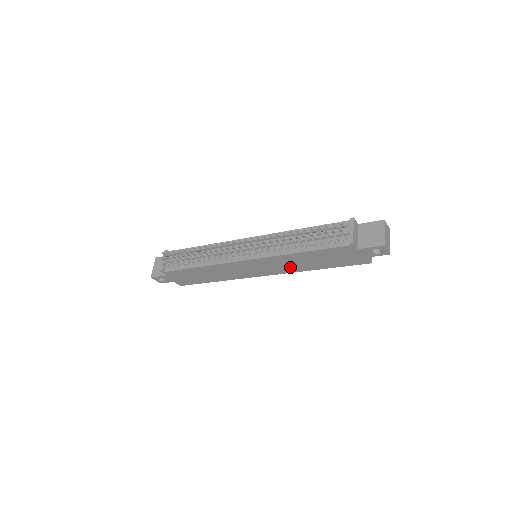
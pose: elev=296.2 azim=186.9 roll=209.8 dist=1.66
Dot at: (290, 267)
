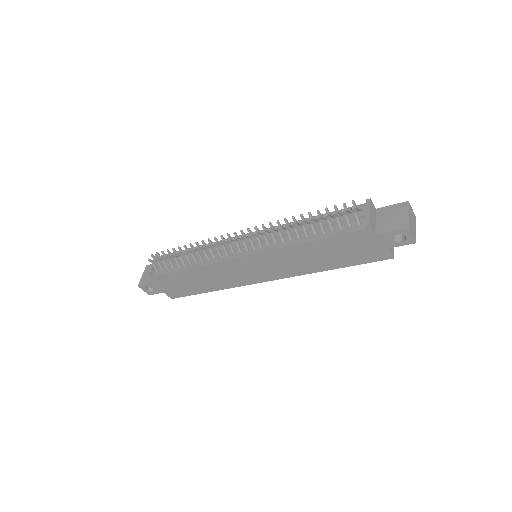
Dot at: (295, 267)
